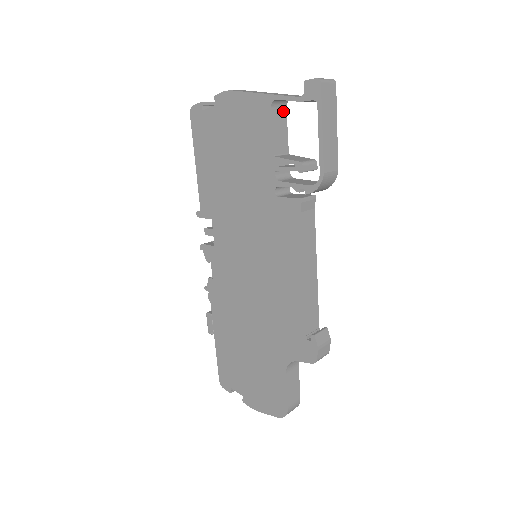
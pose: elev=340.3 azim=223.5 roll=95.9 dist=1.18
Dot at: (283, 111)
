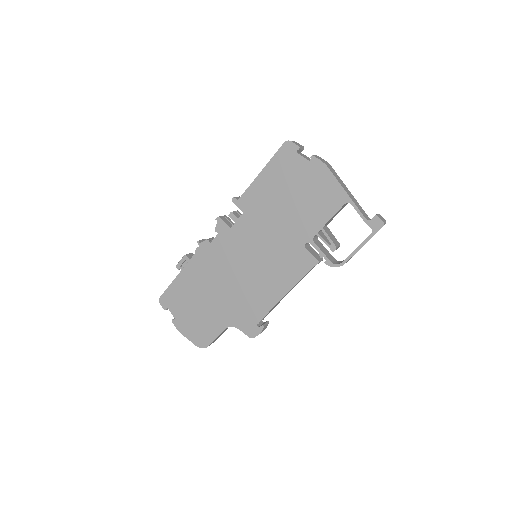
Dot at: (345, 205)
